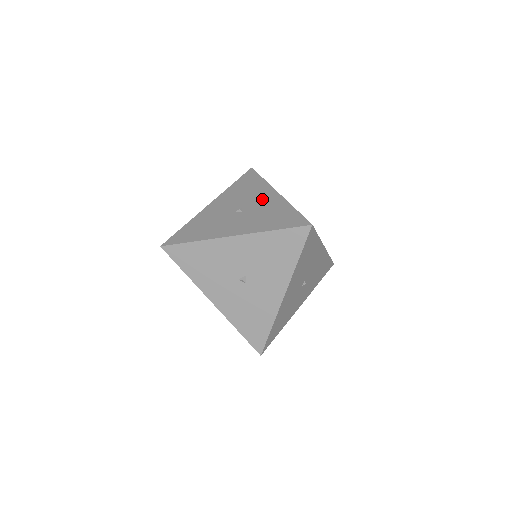
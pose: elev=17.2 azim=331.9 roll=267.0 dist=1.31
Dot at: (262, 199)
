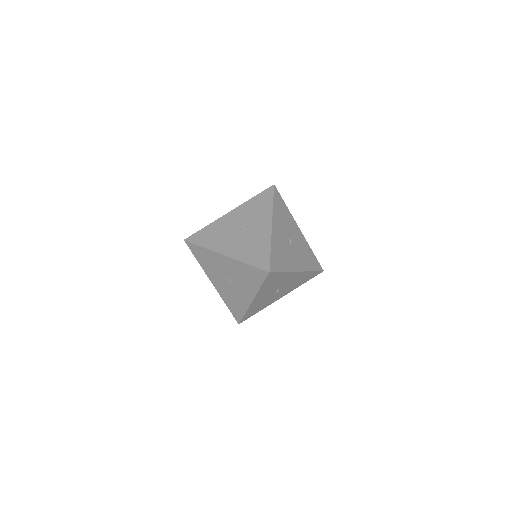
Dot at: (259, 227)
